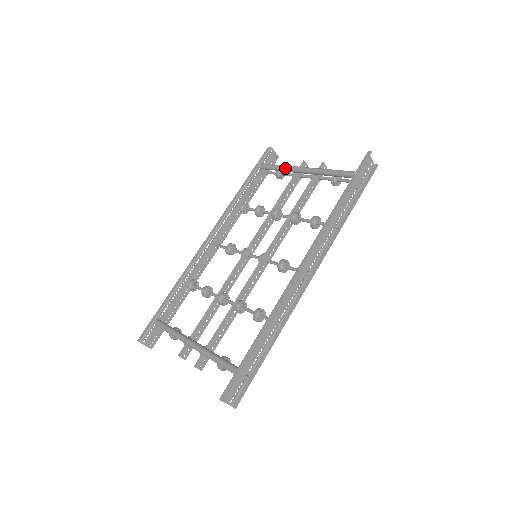
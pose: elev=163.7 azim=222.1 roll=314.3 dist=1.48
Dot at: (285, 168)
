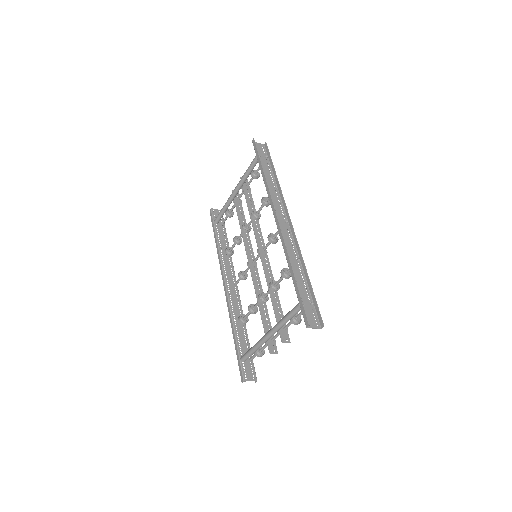
Dot at: (226, 204)
